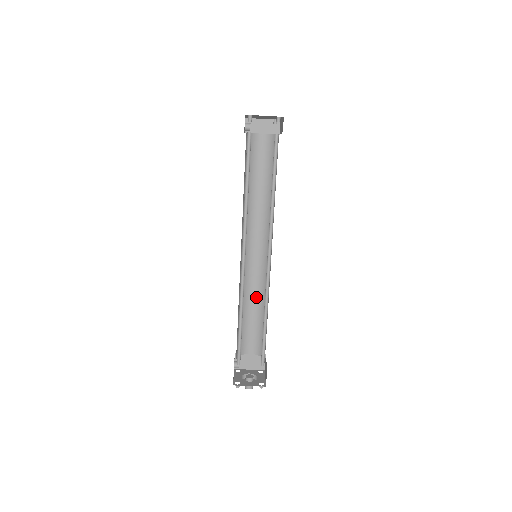
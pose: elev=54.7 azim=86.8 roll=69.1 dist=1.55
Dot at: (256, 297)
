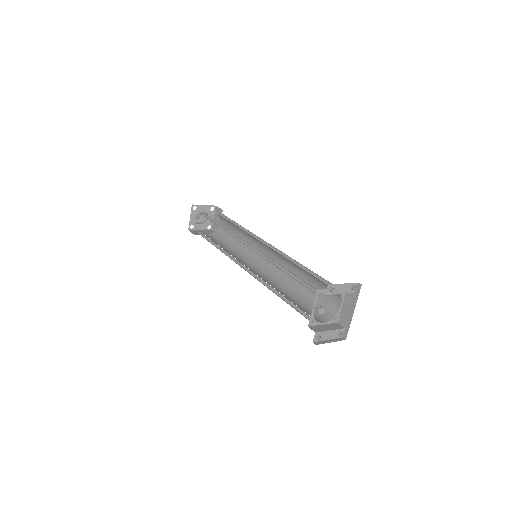
Dot at: occluded
